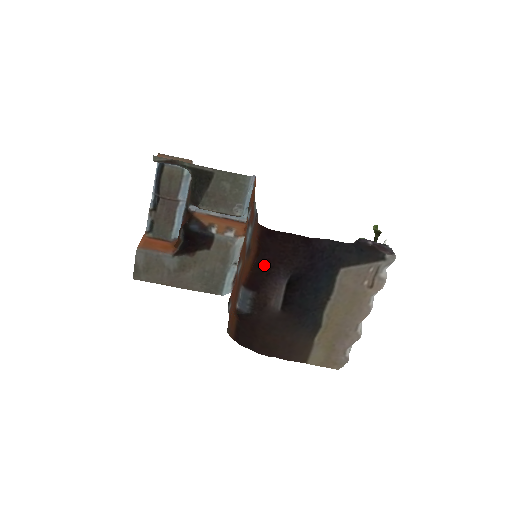
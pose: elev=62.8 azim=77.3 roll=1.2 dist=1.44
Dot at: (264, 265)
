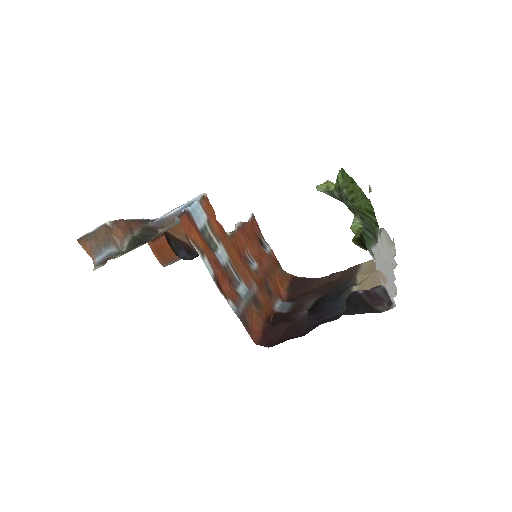
Dot at: (281, 319)
